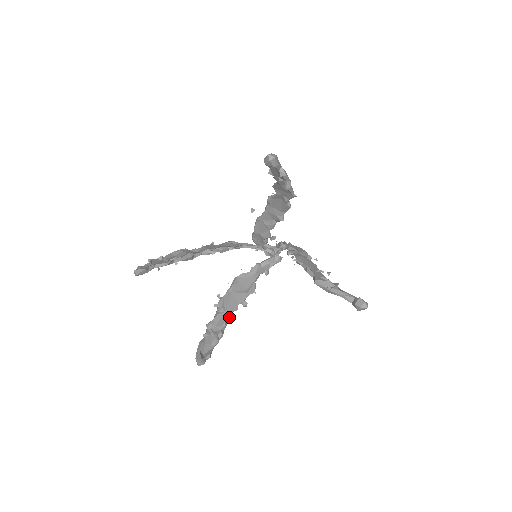
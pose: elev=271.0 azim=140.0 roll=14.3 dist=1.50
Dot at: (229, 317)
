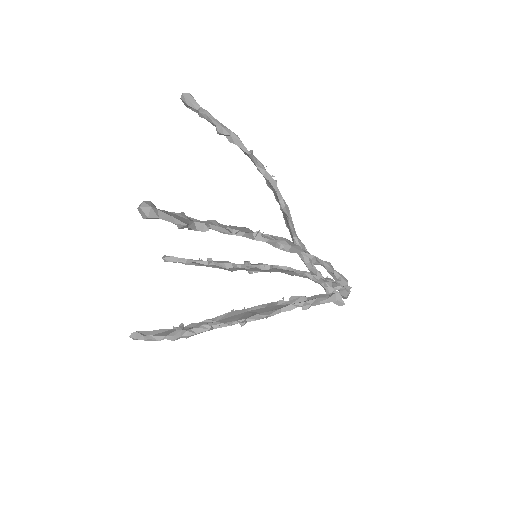
Dot at: (212, 324)
